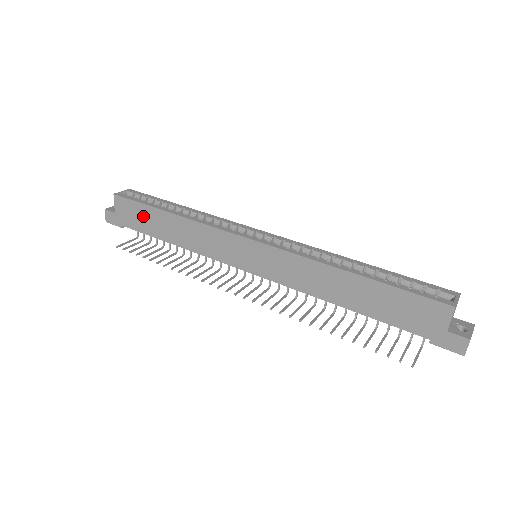
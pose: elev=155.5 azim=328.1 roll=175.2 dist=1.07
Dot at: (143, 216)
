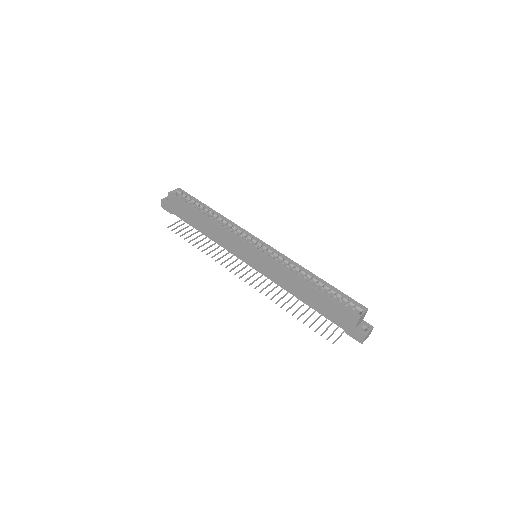
Dot at: (187, 212)
